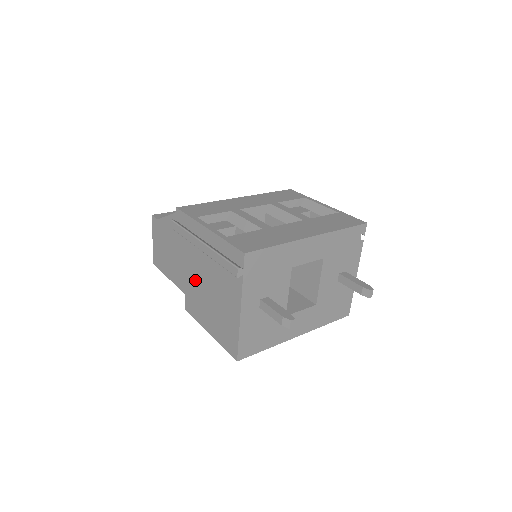
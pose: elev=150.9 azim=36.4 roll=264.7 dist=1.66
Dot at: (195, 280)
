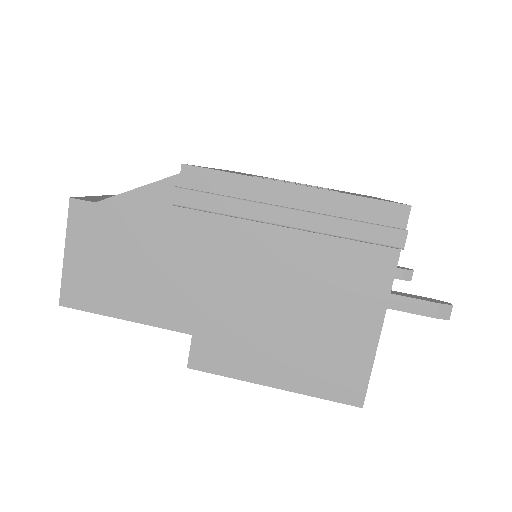
Dot at: (235, 295)
